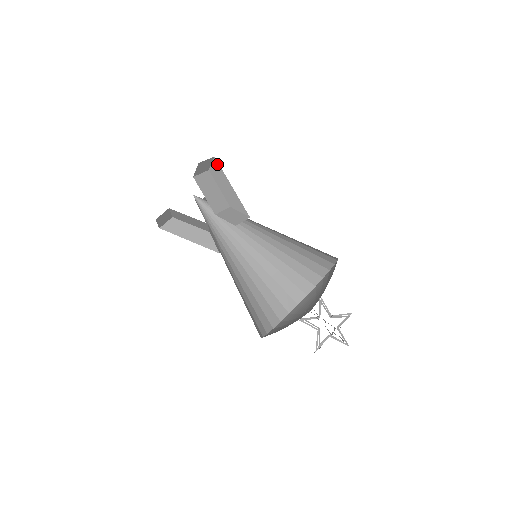
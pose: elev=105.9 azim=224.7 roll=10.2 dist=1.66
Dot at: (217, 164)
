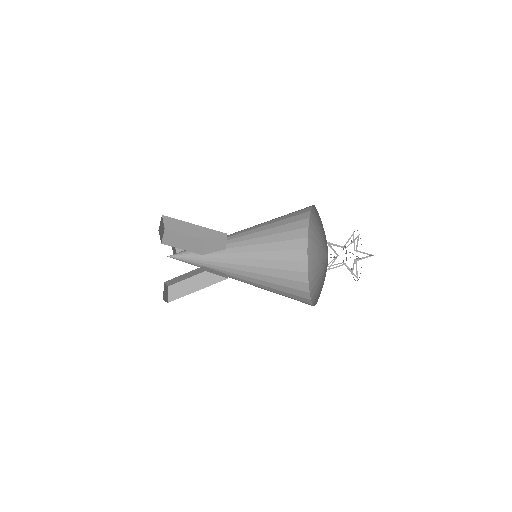
Dot at: (168, 218)
